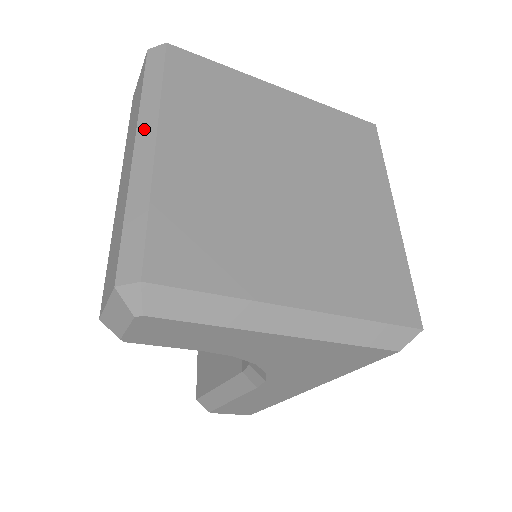
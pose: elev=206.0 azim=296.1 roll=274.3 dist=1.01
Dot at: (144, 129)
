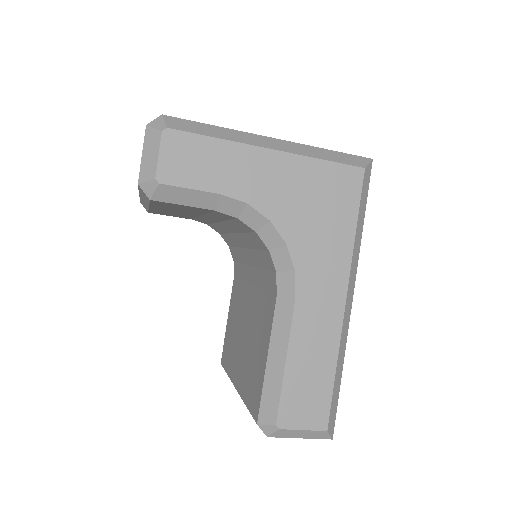
Dot at: occluded
